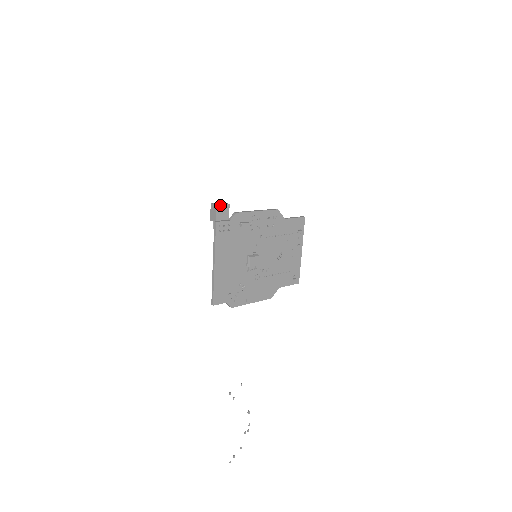
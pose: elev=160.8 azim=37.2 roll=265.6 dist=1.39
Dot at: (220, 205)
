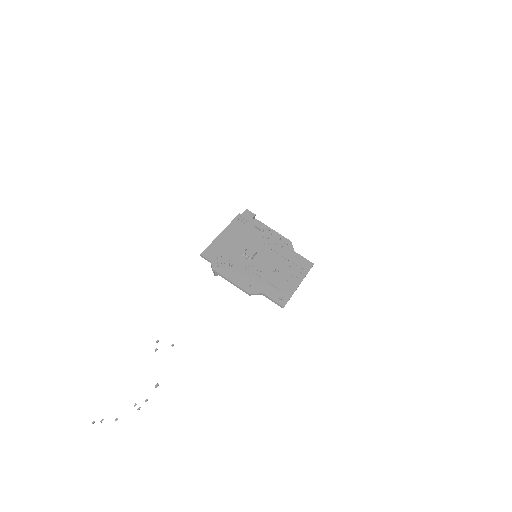
Dot at: (249, 211)
